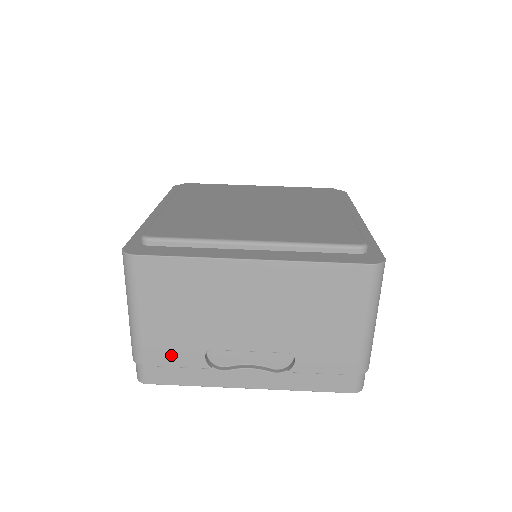
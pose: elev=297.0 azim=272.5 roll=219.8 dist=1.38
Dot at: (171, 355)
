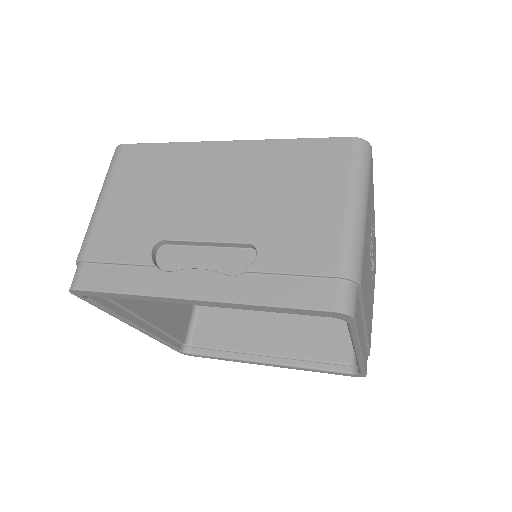
Dot at: (116, 247)
